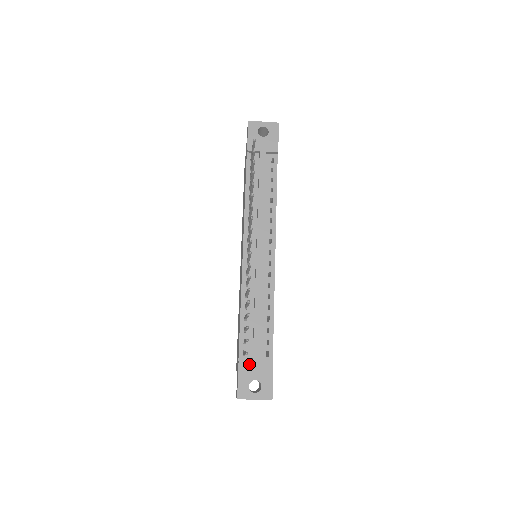
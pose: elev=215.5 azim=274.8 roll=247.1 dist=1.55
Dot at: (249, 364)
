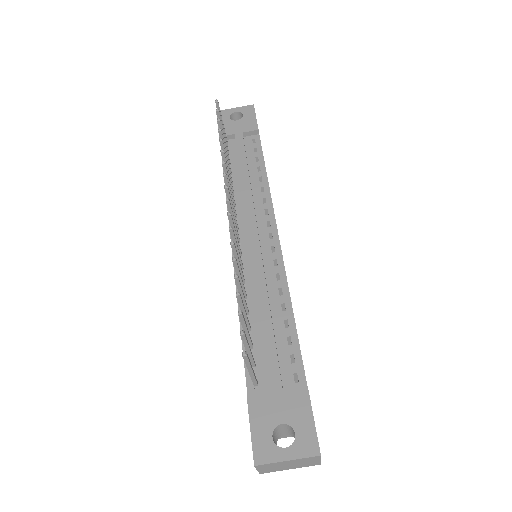
Dot at: (266, 398)
